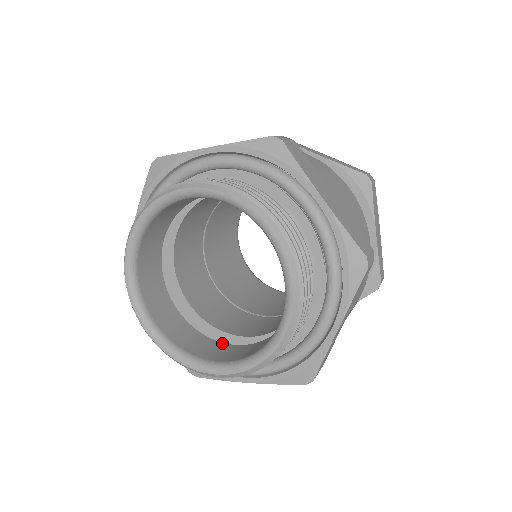
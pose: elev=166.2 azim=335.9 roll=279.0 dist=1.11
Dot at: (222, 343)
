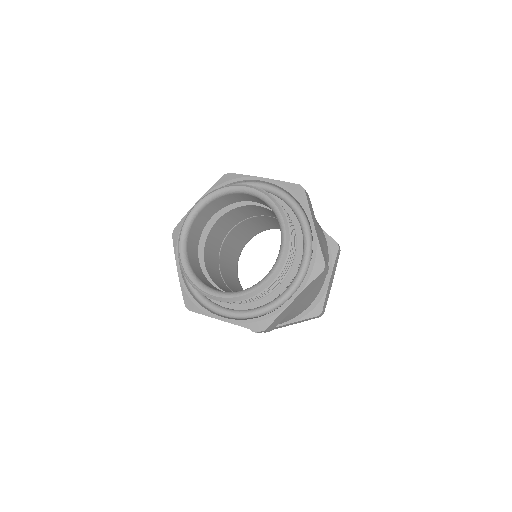
Dot at: occluded
